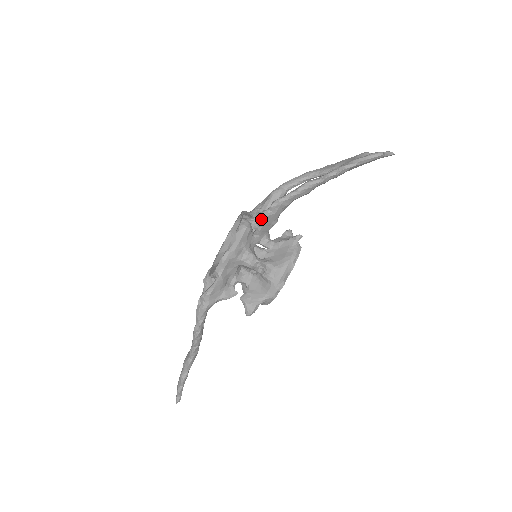
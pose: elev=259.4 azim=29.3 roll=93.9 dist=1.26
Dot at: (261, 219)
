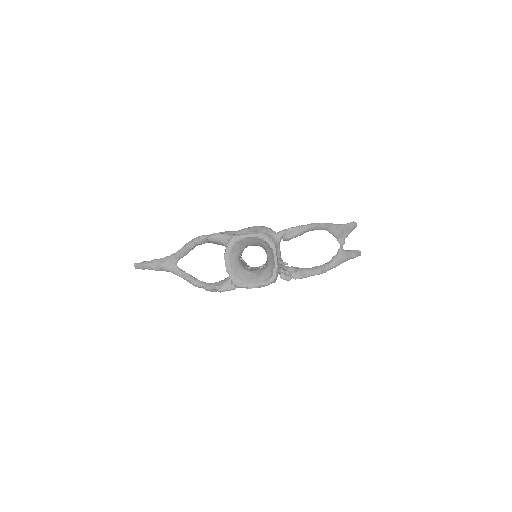
Dot at: (285, 279)
